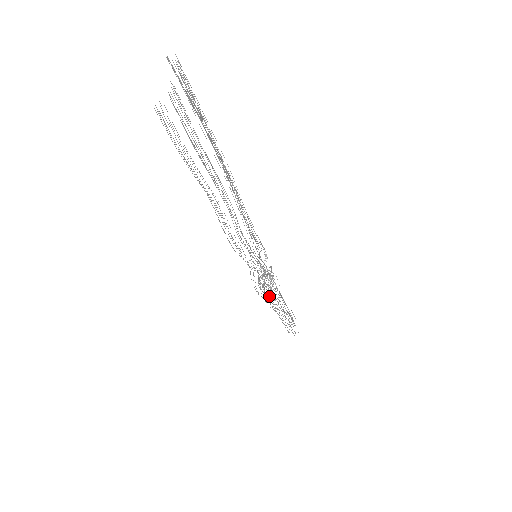
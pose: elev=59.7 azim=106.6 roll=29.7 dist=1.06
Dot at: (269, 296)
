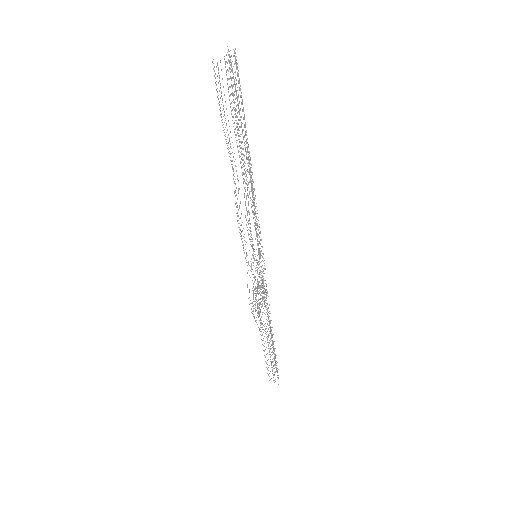
Dot at: (259, 312)
